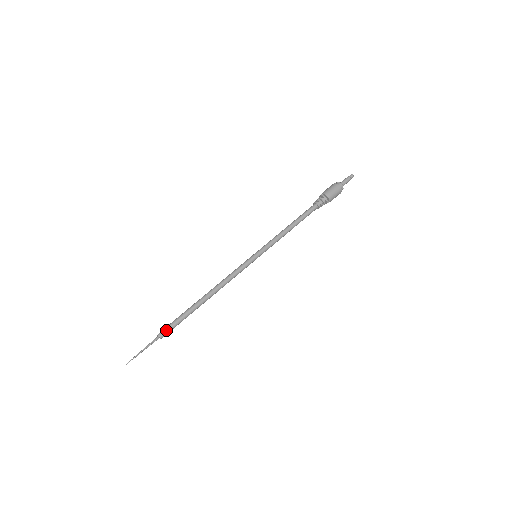
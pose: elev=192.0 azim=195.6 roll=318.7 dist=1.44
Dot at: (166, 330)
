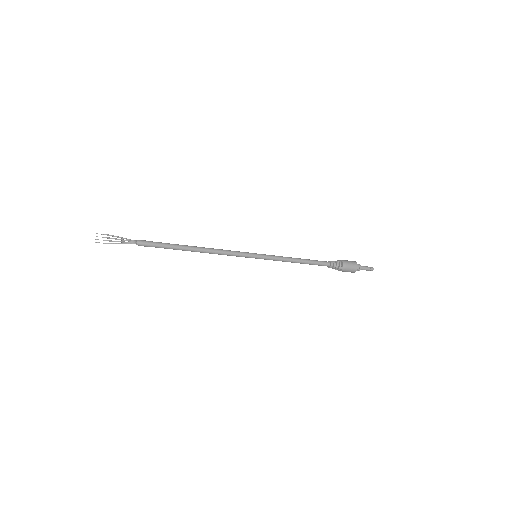
Dot at: (146, 241)
